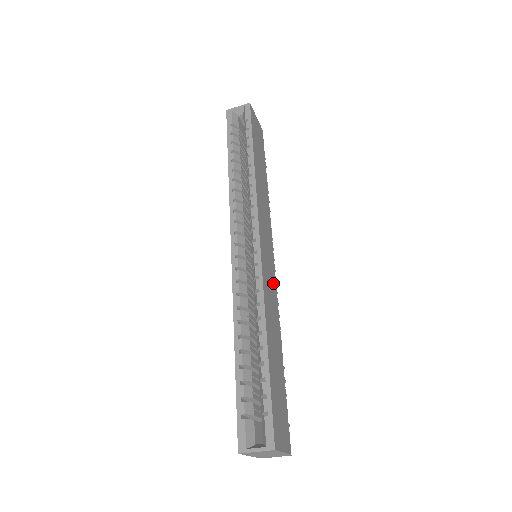
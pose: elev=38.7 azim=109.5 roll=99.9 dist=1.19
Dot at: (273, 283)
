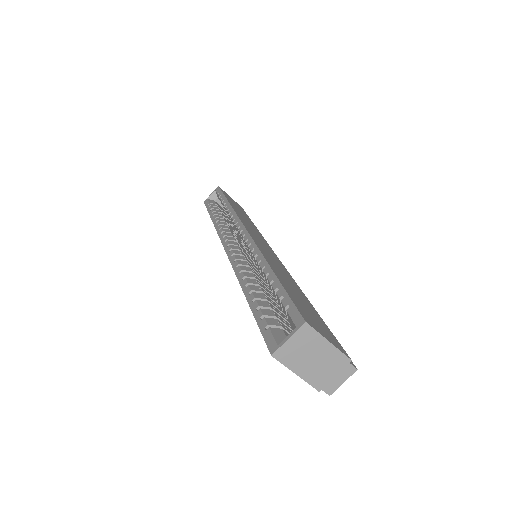
Dot at: (277, 261)
